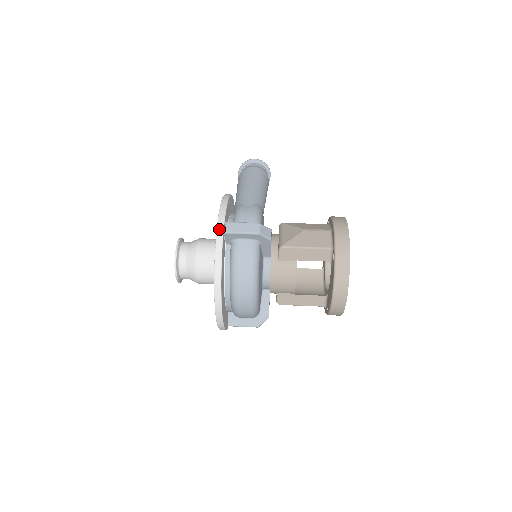
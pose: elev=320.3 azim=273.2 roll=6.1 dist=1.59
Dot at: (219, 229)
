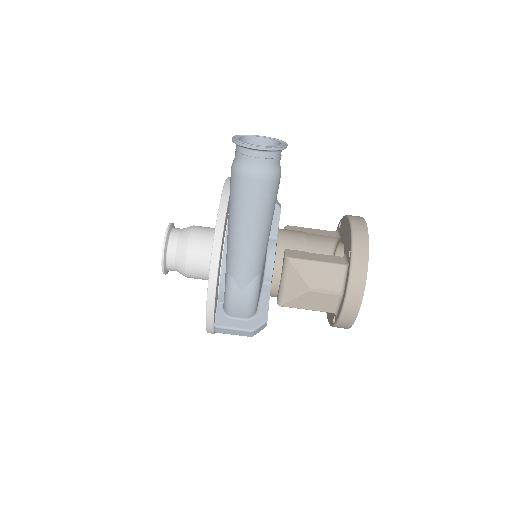
Dot at: (208, 326)
